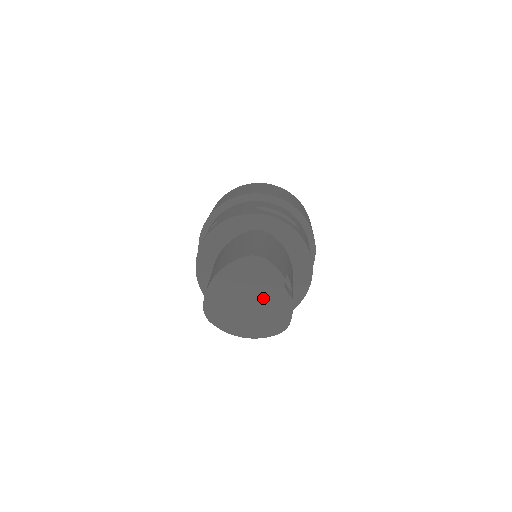
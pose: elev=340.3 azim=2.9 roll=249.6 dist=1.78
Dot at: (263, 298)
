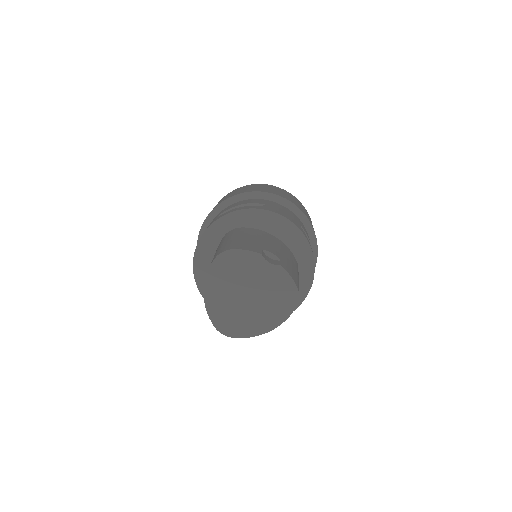
Dot at: (257, 284)
